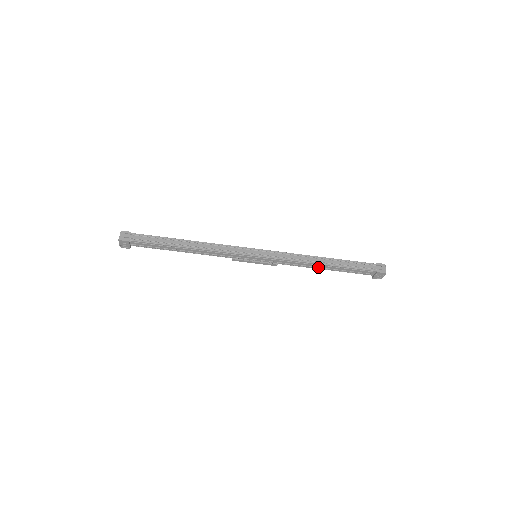
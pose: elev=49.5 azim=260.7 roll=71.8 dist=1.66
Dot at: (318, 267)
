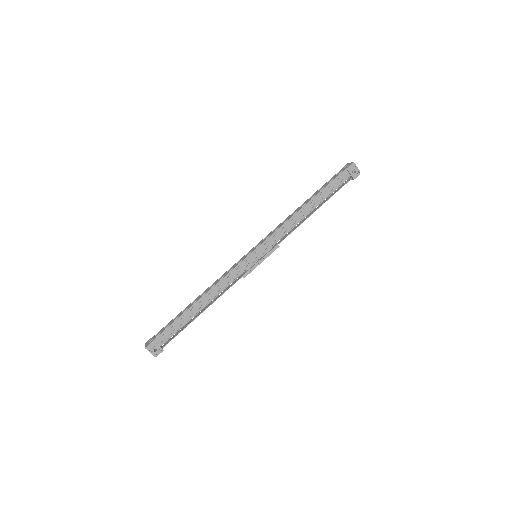
Dot at: (306, 213)
